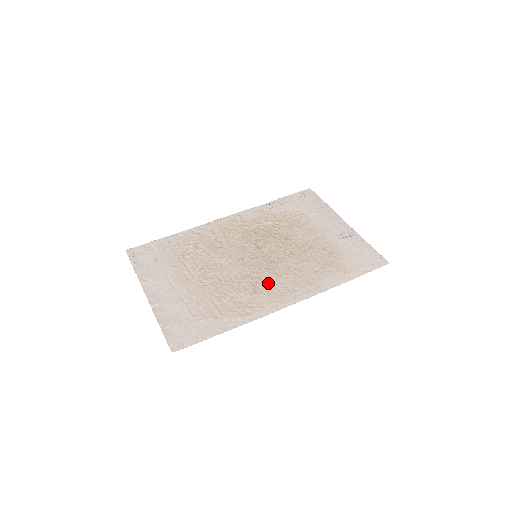
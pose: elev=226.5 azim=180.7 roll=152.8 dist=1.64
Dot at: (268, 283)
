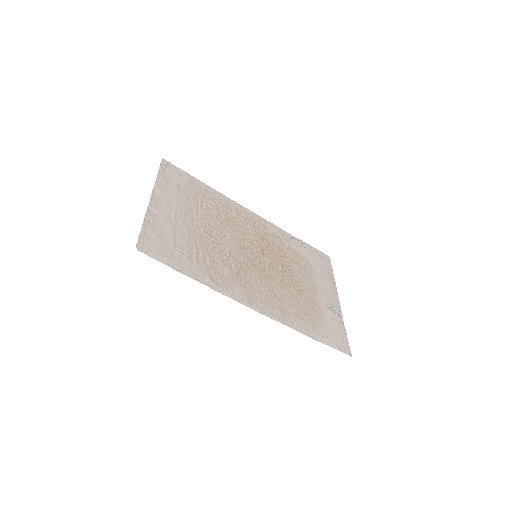
Dot at: (250, 280)
